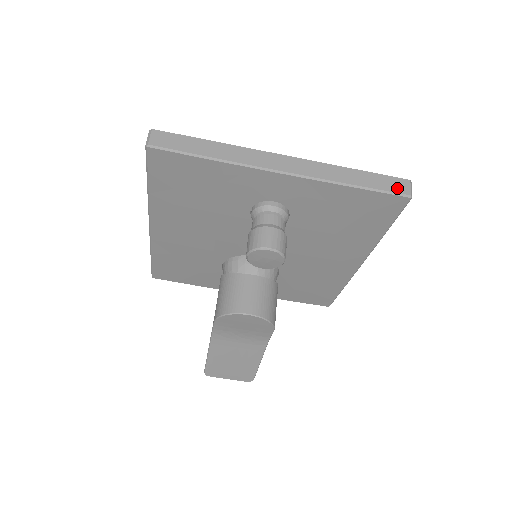
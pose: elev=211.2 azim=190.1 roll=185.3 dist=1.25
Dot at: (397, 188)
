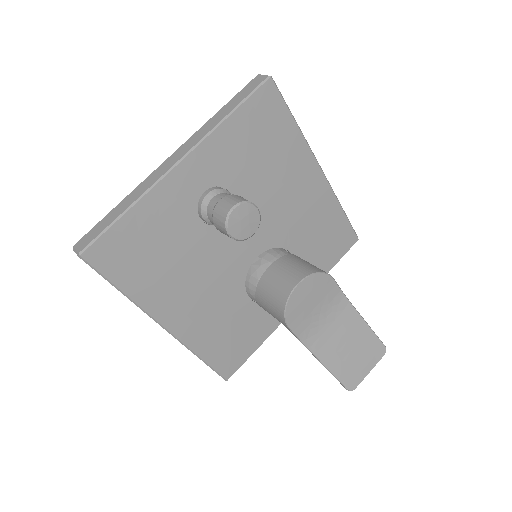
Dot at: (256, 84)
